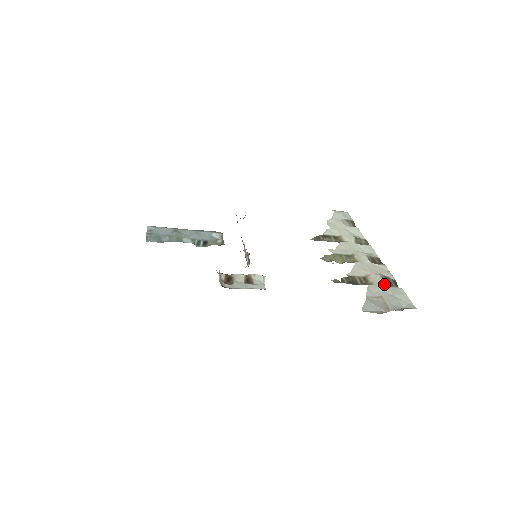
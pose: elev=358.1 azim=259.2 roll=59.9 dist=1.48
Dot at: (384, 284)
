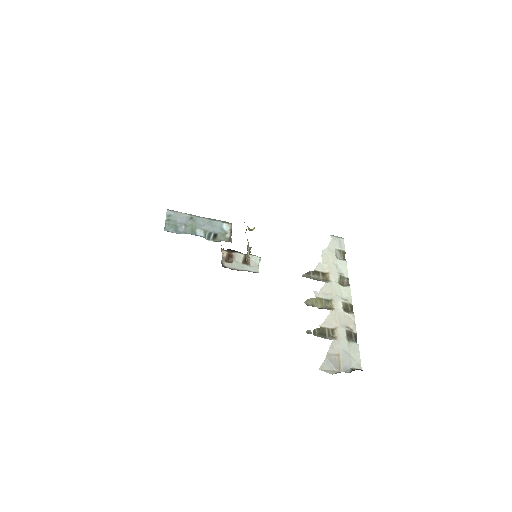
Dot at: (346, 340)
